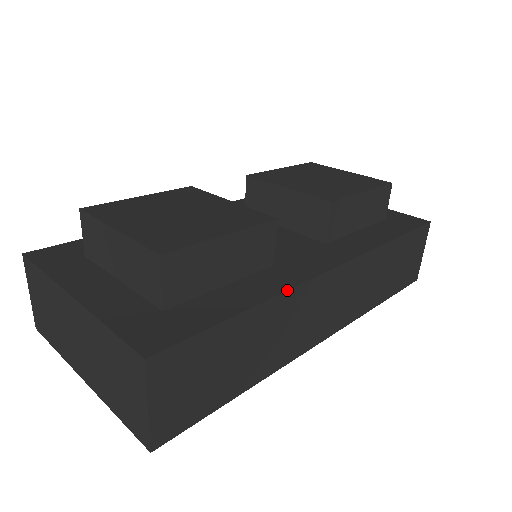
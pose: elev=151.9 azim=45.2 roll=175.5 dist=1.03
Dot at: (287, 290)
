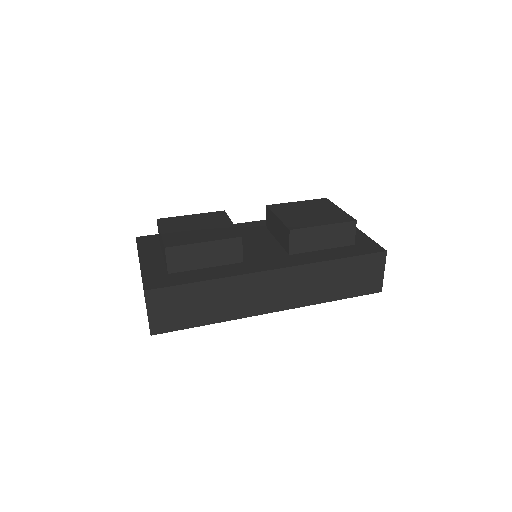
Dot at: (233, 276)
